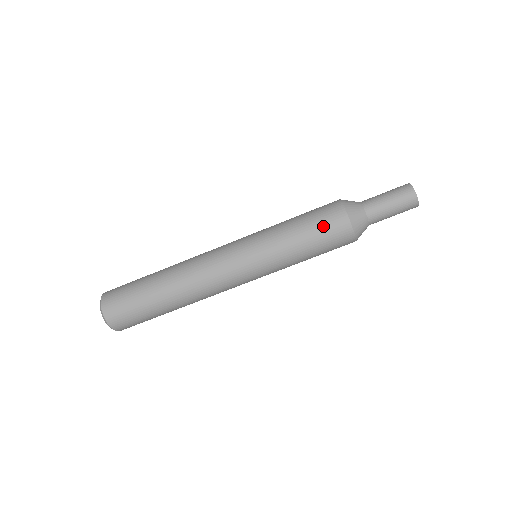
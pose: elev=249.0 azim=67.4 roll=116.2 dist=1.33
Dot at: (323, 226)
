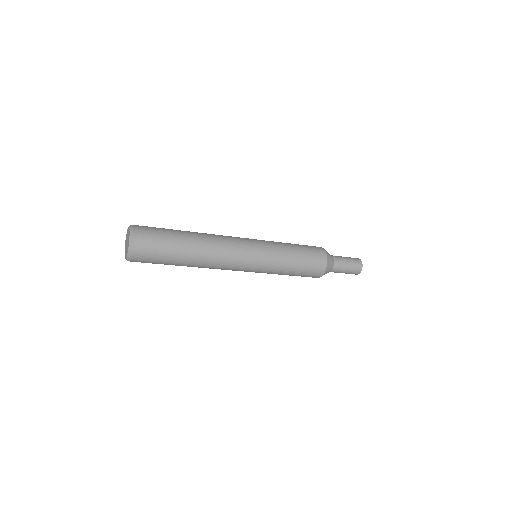
Dot at: (311, 262)
